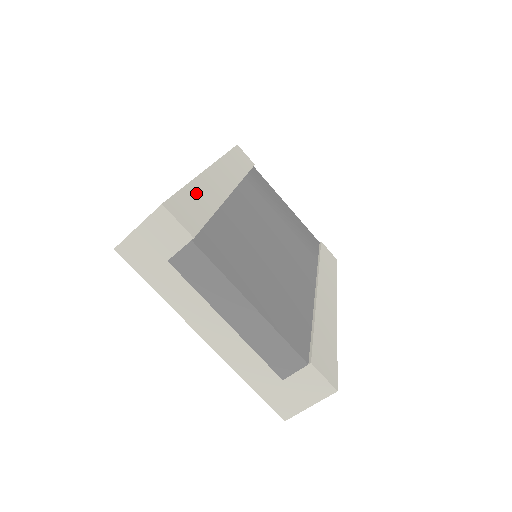
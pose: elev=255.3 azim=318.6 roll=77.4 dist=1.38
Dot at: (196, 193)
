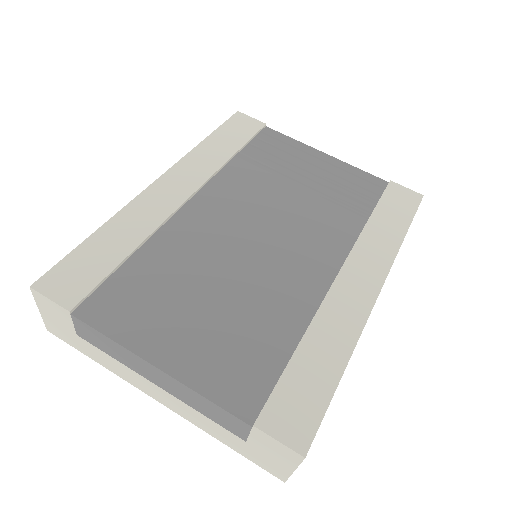
Dot at: (106, 238)
